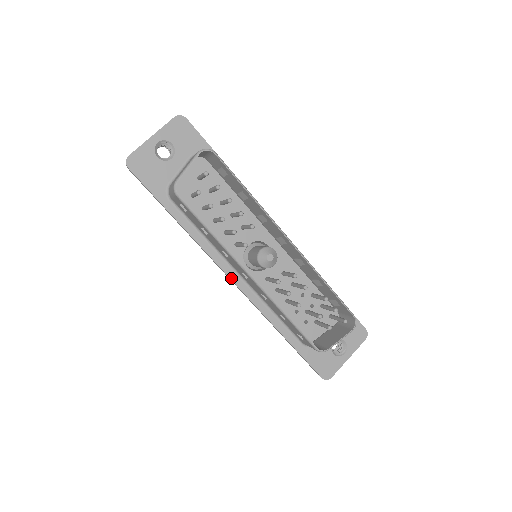
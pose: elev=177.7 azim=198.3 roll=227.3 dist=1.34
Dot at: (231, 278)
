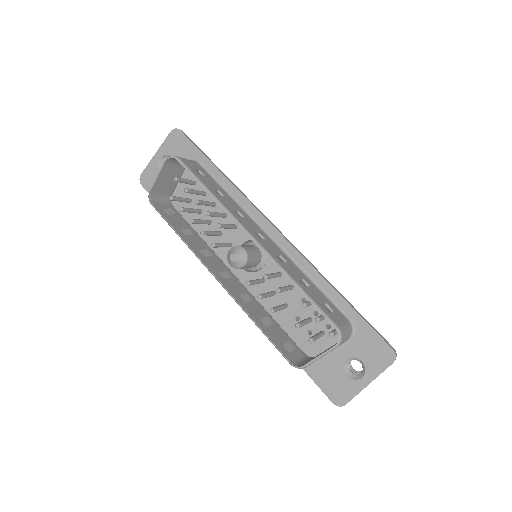
Dot at: occluded
